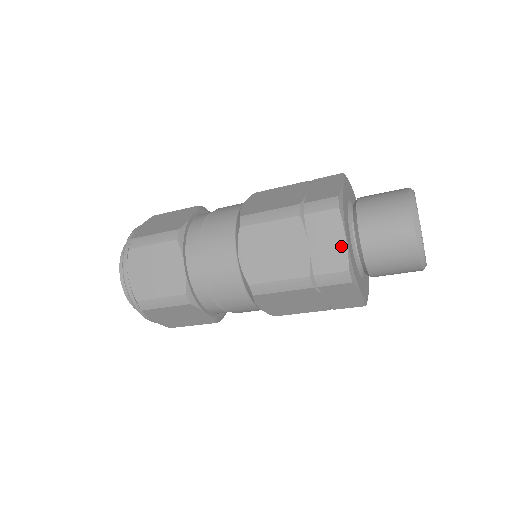
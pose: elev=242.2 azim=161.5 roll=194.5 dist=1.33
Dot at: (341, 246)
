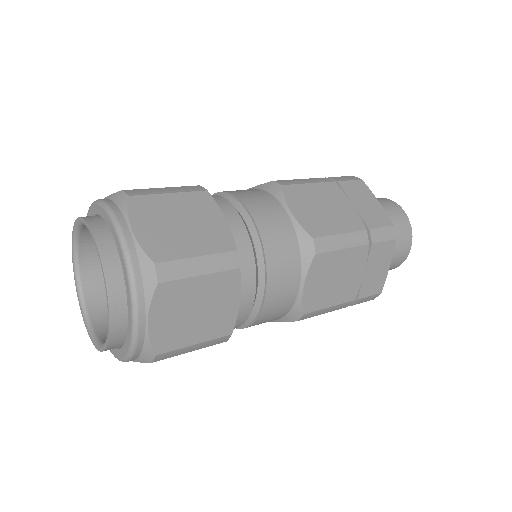
Dot at: (378, 206)
